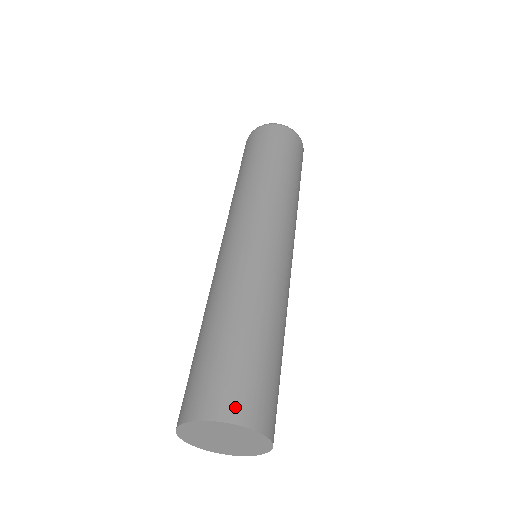
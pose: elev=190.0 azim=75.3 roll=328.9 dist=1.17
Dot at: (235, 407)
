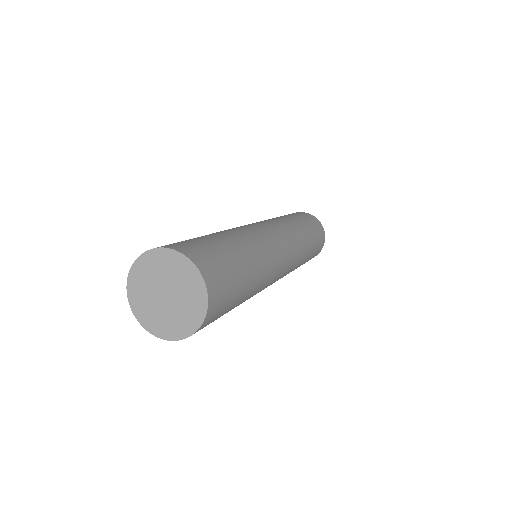
Dot at: (184, 248)
